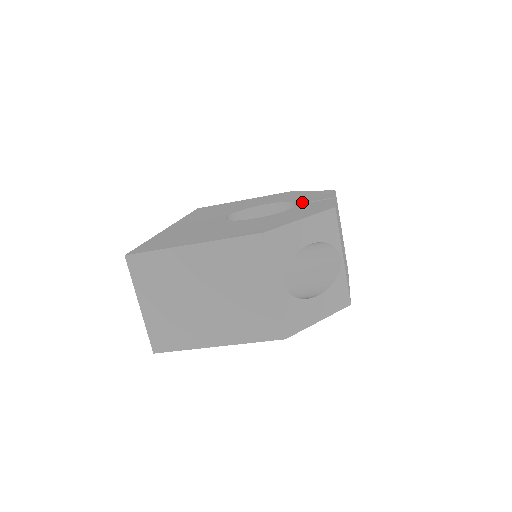
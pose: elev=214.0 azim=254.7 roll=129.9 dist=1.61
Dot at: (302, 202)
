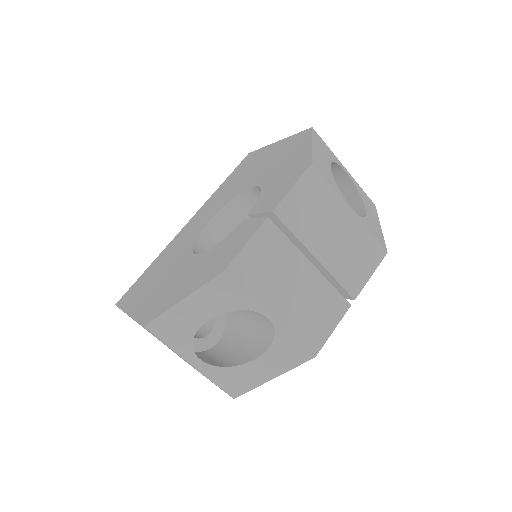
Dot at: (252, 210)
